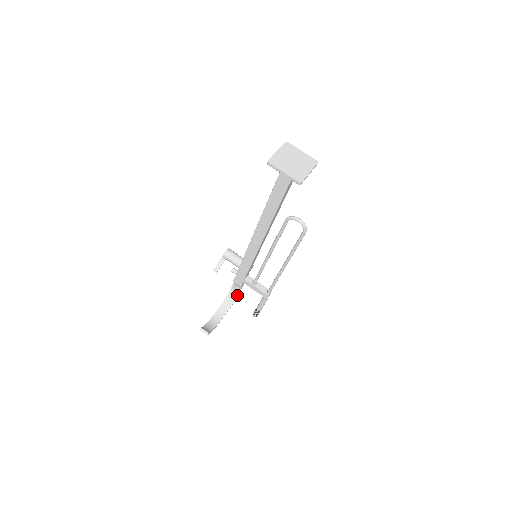
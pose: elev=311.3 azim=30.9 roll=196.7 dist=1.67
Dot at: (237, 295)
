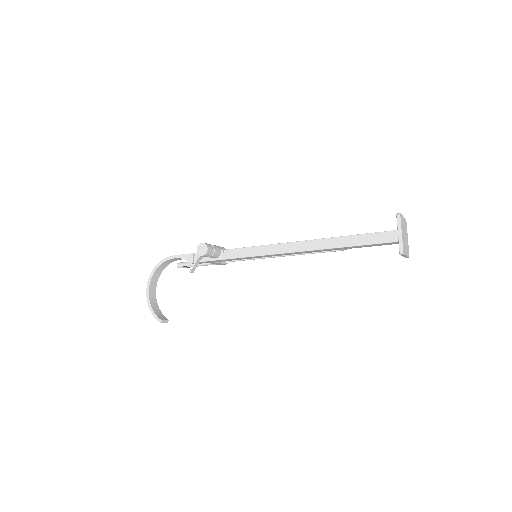
Dot at: occluded
